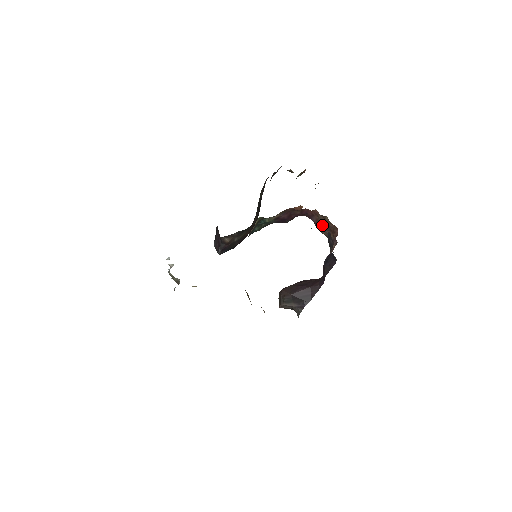
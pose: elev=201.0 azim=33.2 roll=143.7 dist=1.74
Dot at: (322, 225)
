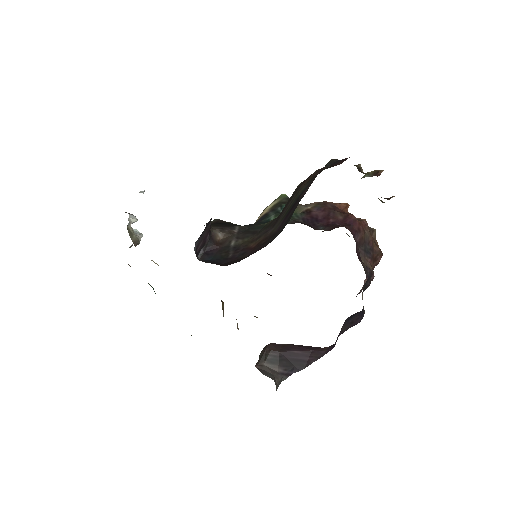
Dot at: (365, 247)
